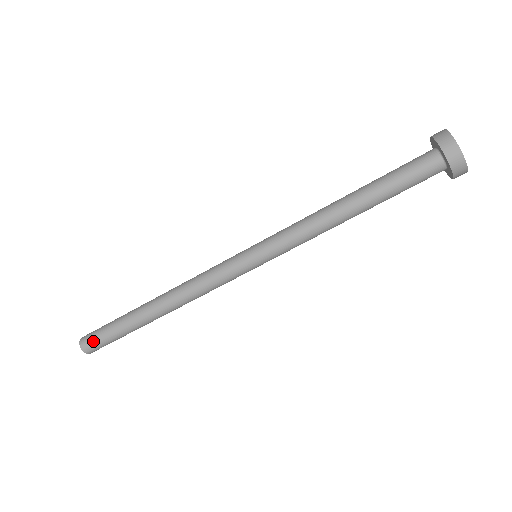
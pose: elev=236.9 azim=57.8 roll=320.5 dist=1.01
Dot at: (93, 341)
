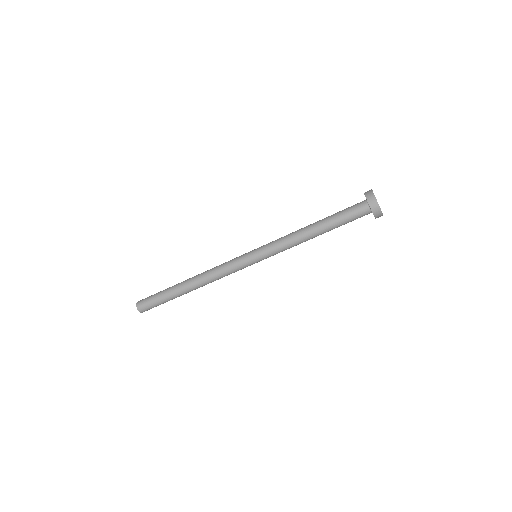
Dot at: (145, 302)
